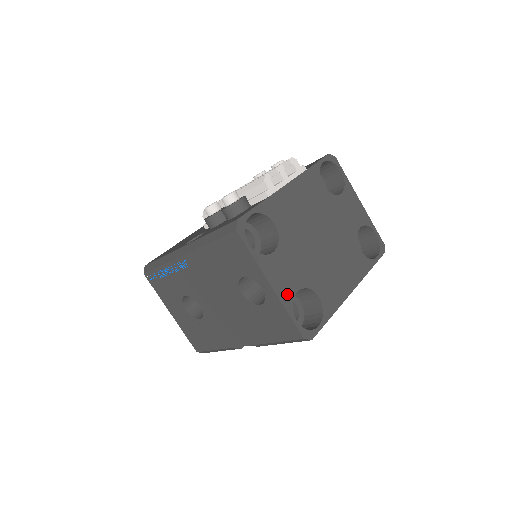
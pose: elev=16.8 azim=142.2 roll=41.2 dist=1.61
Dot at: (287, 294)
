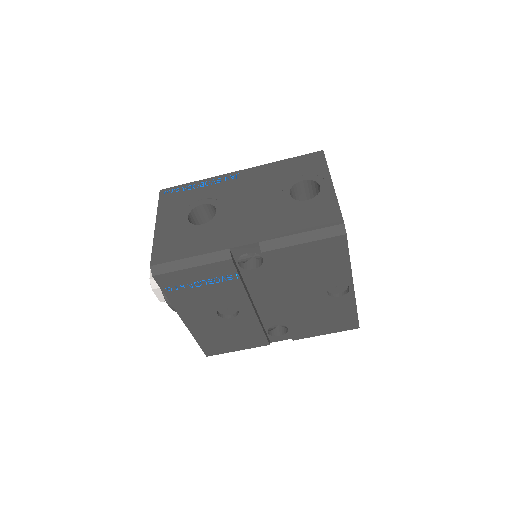
Dot at: occluded
